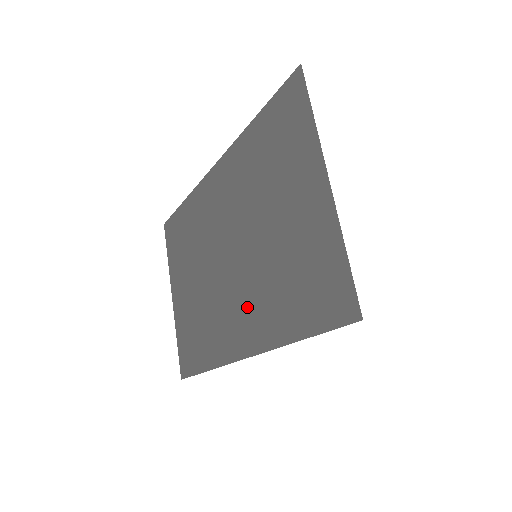
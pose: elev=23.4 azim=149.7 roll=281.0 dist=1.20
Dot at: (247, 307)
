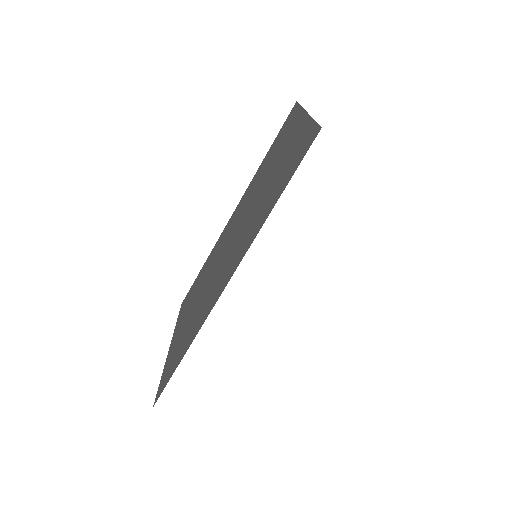
Dot at: (237, 249)
